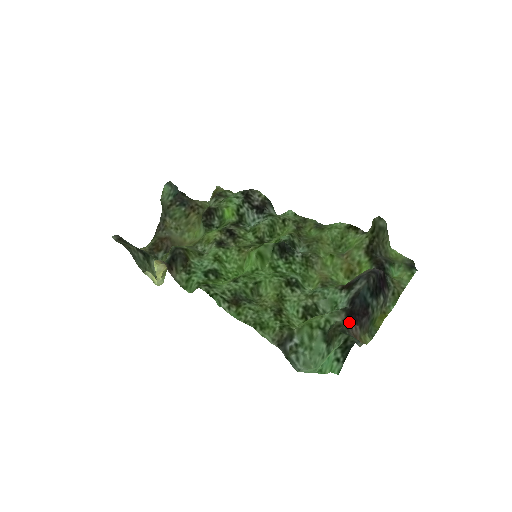
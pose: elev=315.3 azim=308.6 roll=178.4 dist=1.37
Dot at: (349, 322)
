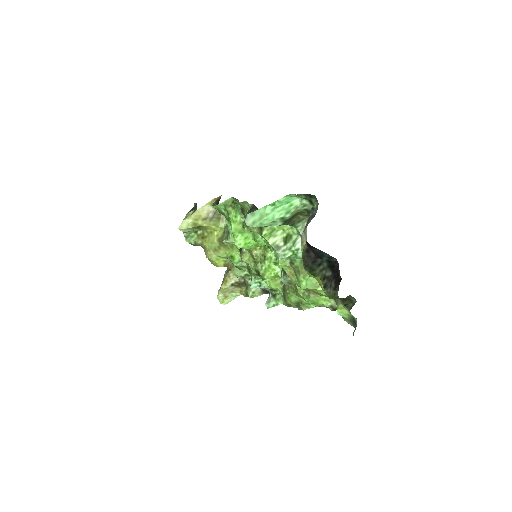
Dot at: occluded
